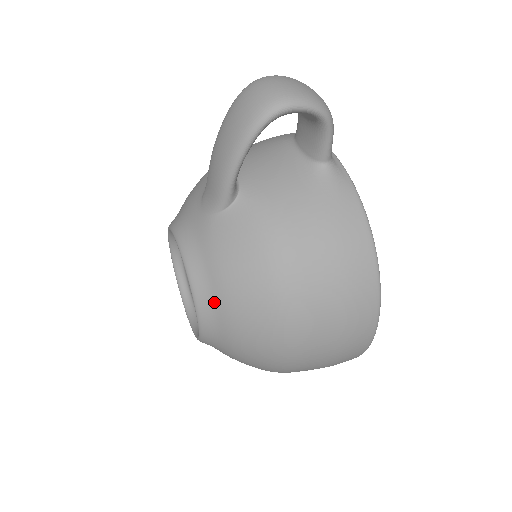
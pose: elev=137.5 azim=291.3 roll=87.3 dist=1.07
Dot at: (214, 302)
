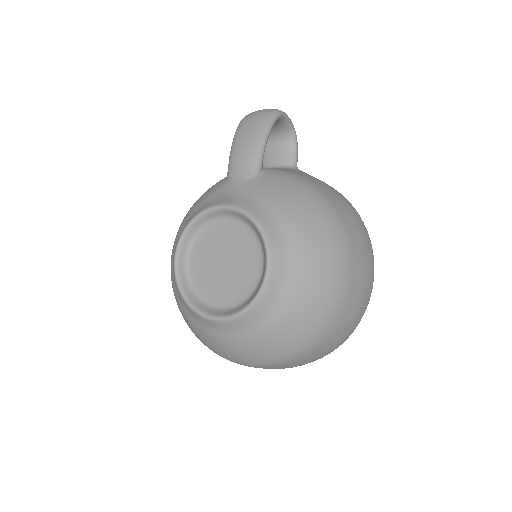
Dot at: (281, 227)
